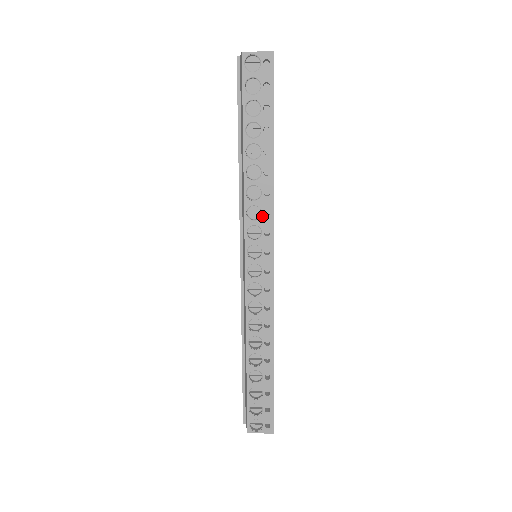
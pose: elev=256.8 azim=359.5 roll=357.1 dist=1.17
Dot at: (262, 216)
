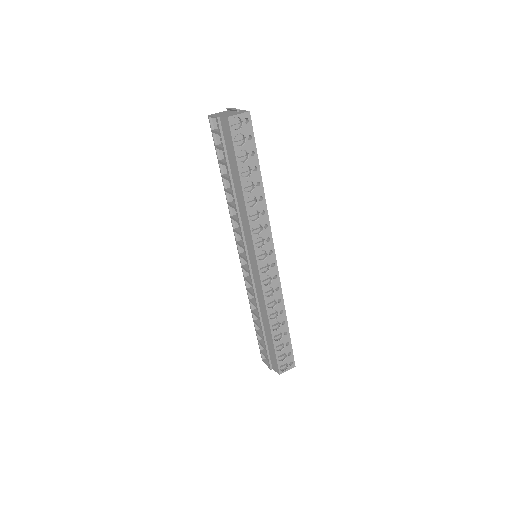
Dot at: (263, 229)
